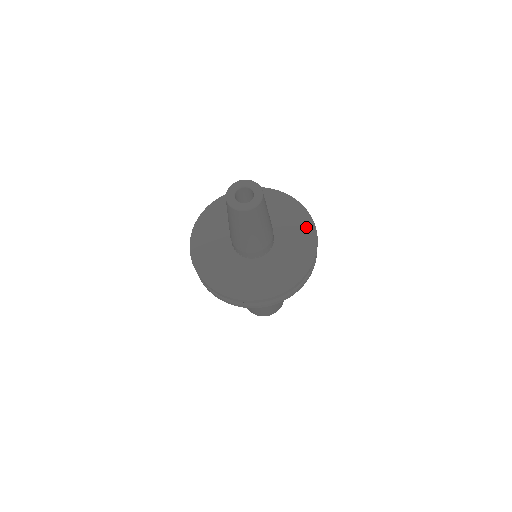
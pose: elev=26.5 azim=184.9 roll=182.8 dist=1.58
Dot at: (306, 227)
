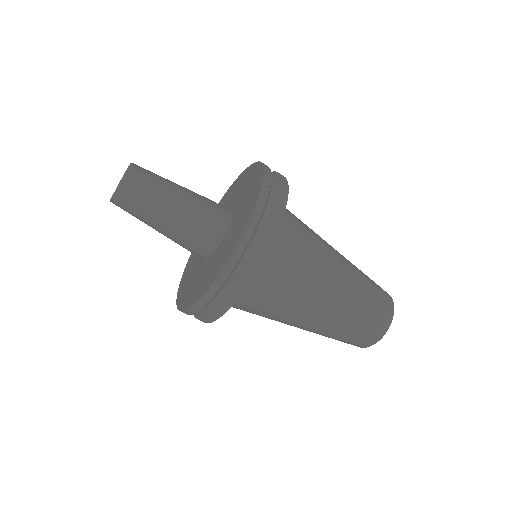
Dot at: (249, 209)
